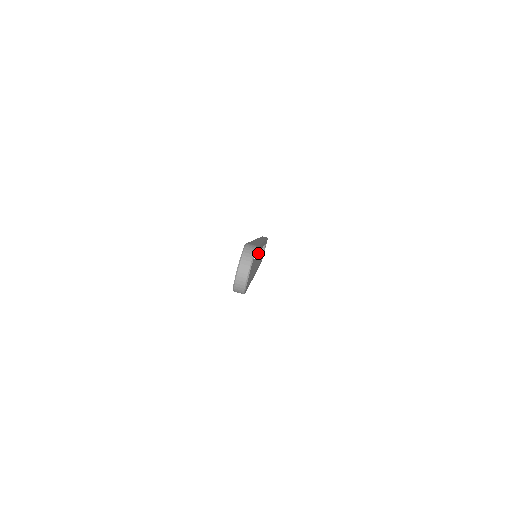
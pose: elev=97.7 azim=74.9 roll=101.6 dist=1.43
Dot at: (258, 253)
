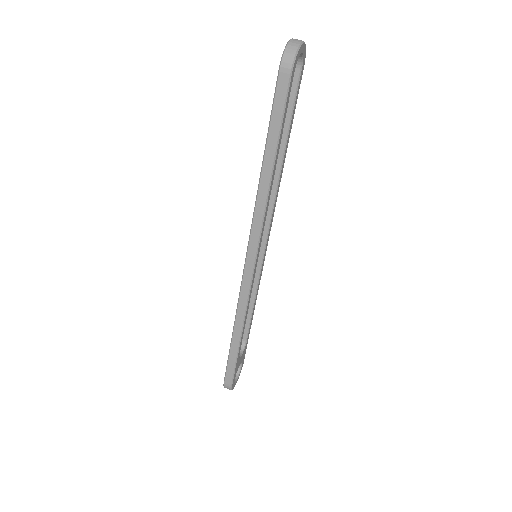
Dot at: occluded
